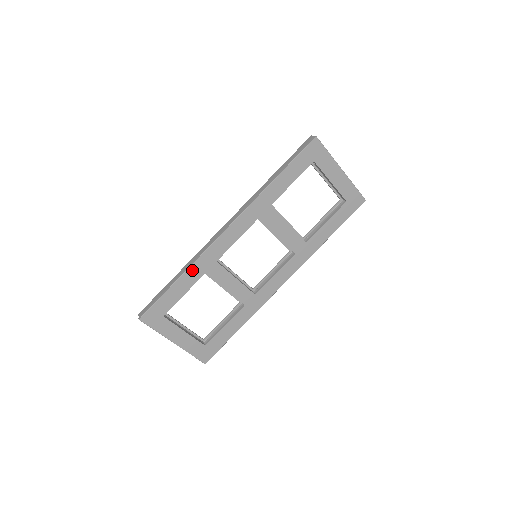
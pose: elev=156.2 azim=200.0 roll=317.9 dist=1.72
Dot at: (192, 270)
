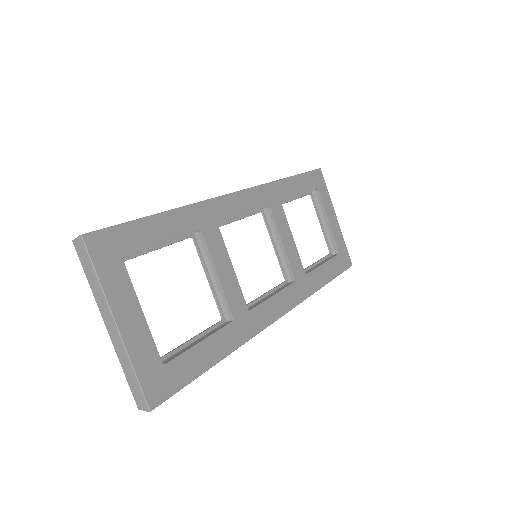
Dot at: (187, 213)
